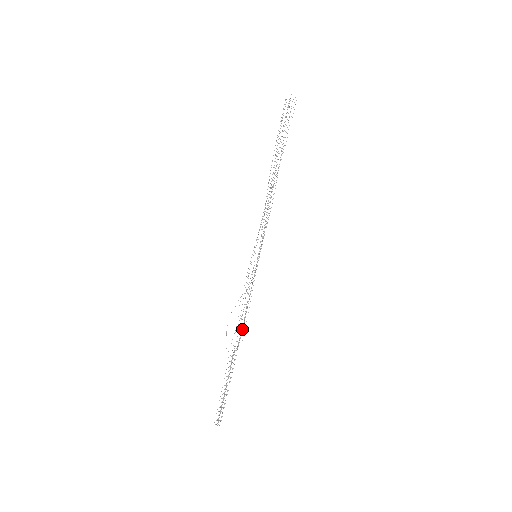
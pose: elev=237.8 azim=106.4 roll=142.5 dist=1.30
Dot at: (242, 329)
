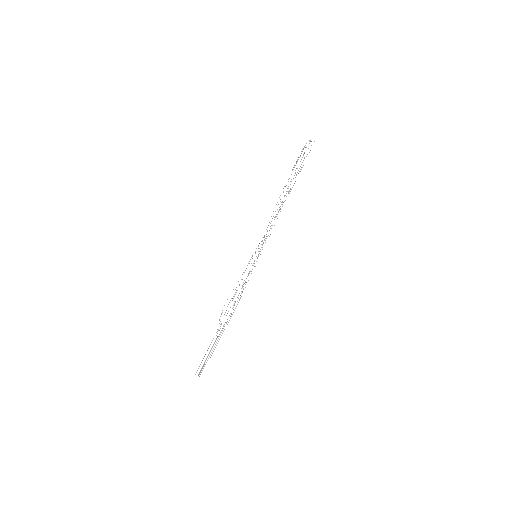
Dot at: (232, 308)
